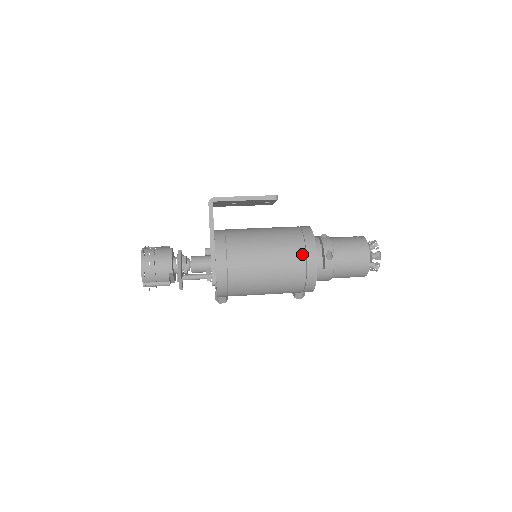
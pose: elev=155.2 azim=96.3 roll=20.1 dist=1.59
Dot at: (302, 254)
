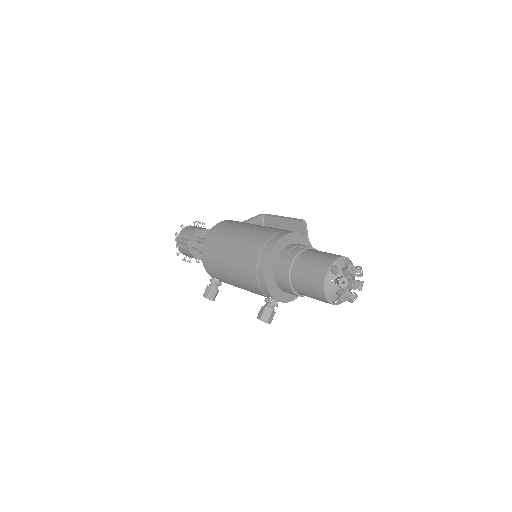
Dot at: (279, 231)
